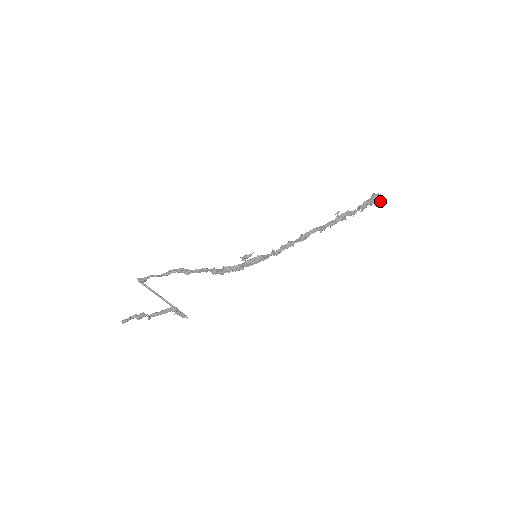
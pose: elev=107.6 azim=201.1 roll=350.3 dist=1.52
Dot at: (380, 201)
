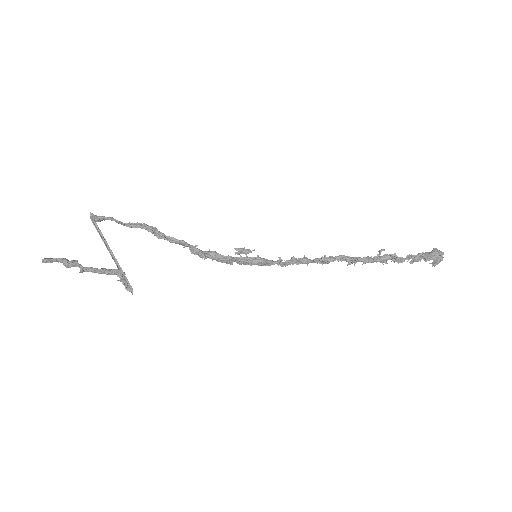
Dot at: (438, 261)
